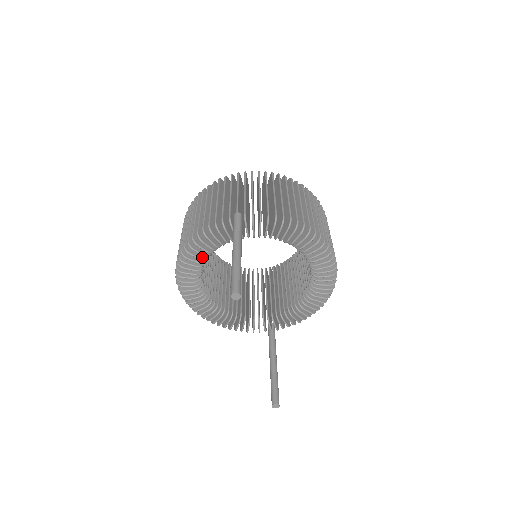
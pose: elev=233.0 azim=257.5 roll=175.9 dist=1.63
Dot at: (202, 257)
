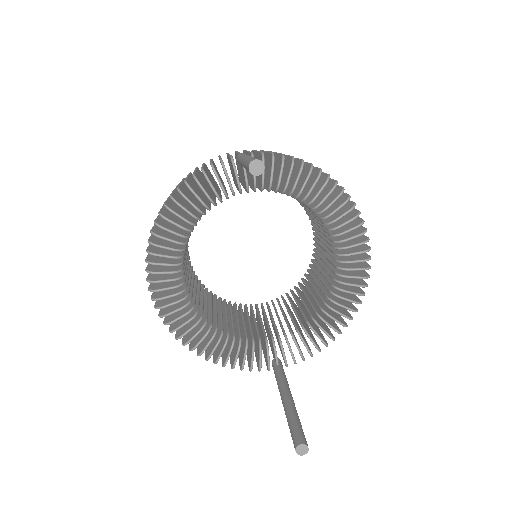
Dot at: (188, 220)
